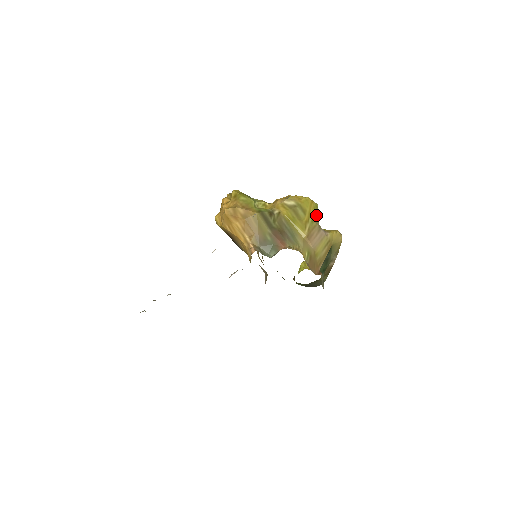
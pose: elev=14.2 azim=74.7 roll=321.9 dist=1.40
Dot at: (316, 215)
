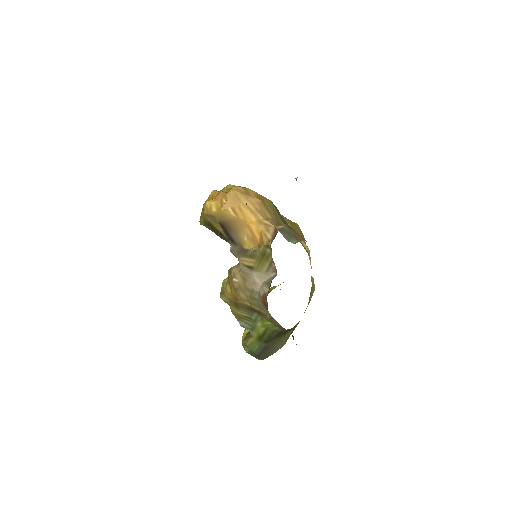
Dot at: occluded
